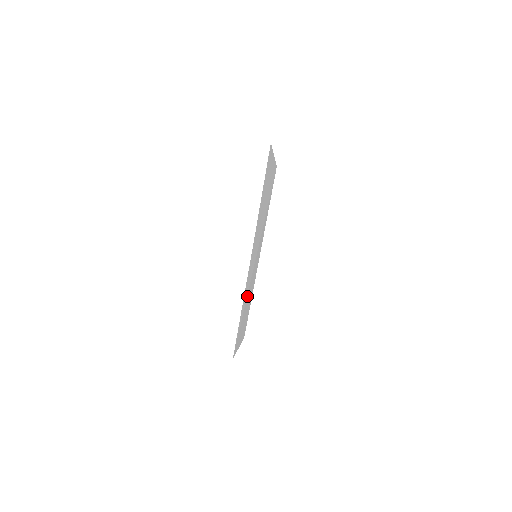
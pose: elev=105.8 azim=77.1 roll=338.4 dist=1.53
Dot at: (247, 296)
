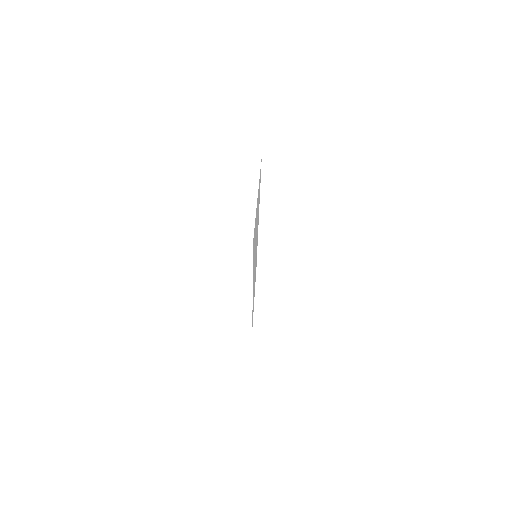
Dot at: occluded
